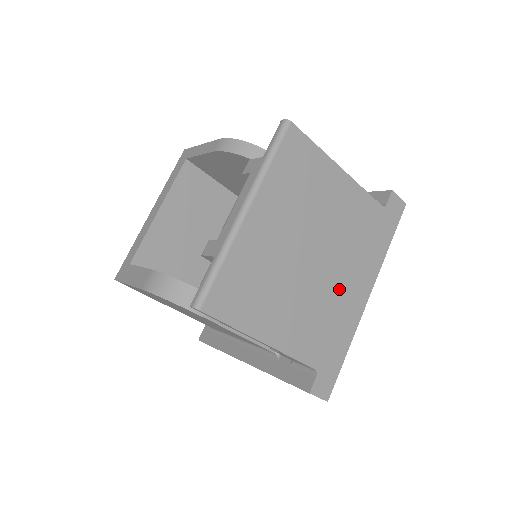
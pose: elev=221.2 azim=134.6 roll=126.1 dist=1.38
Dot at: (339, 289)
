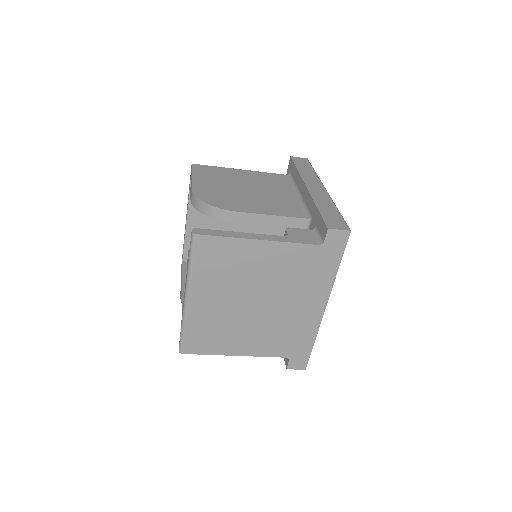
Dot at: (291, 312)
